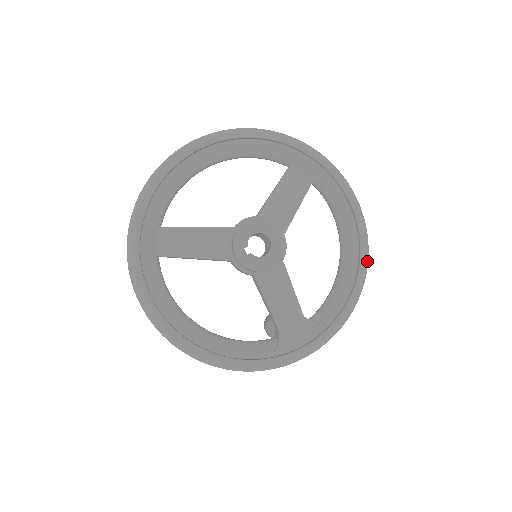
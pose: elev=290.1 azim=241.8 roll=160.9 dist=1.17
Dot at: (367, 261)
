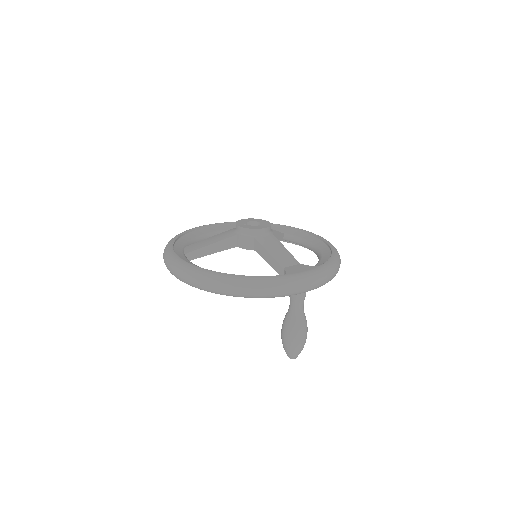
Dot at: (336, 249)
